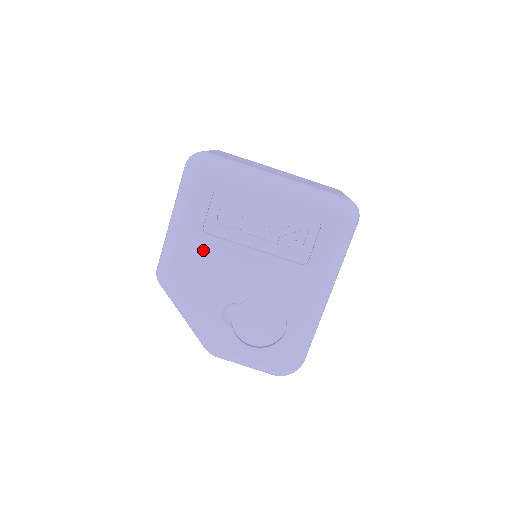
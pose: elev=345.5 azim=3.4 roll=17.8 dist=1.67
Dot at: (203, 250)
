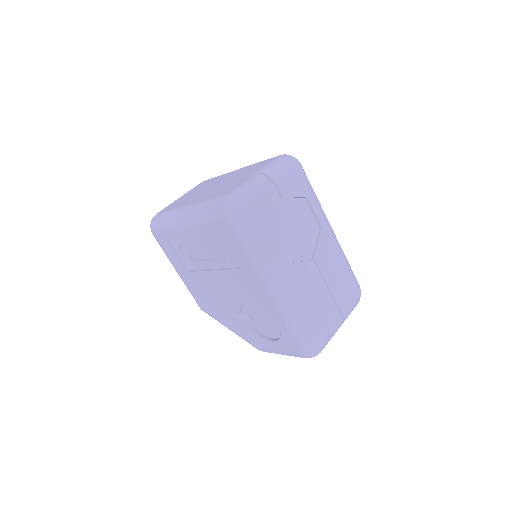
Dot at: (196, 283)
